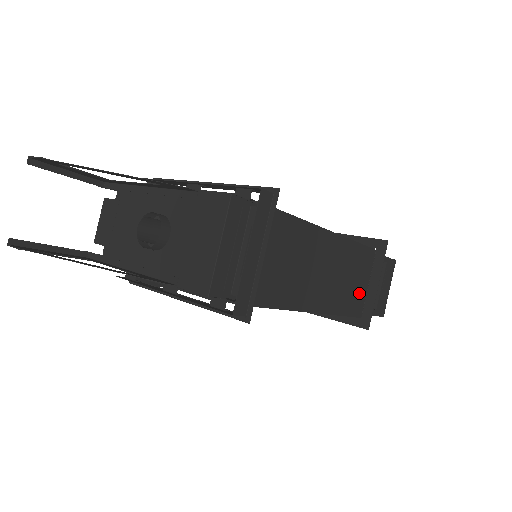
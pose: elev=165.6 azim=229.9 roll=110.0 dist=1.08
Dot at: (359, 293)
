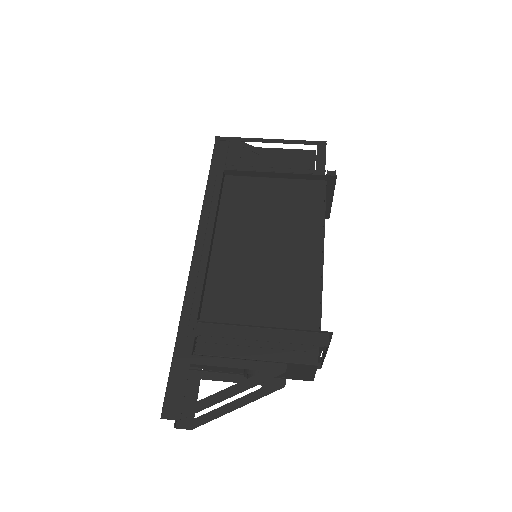
Dot at: occluded
